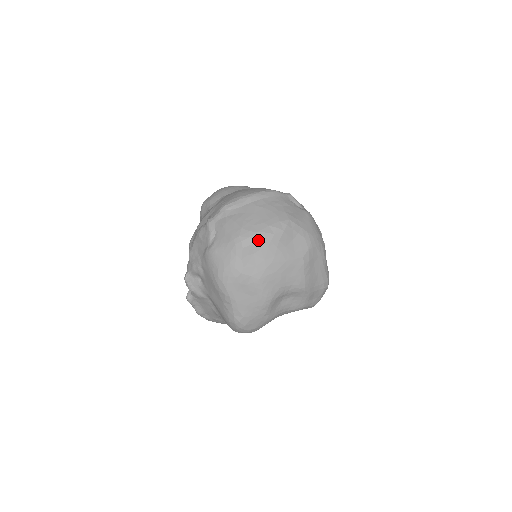
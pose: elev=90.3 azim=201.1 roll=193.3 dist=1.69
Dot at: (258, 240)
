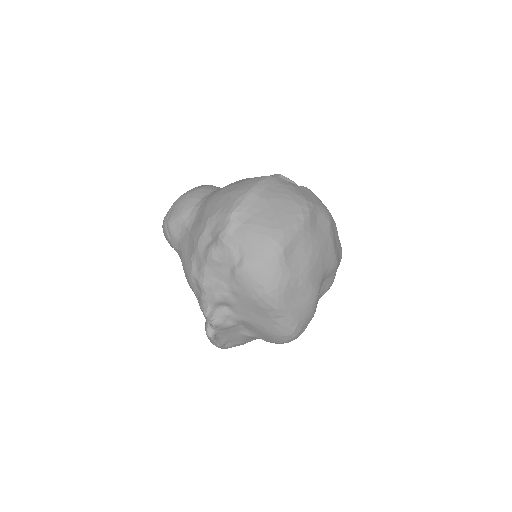
Dot at: (294, 235)
